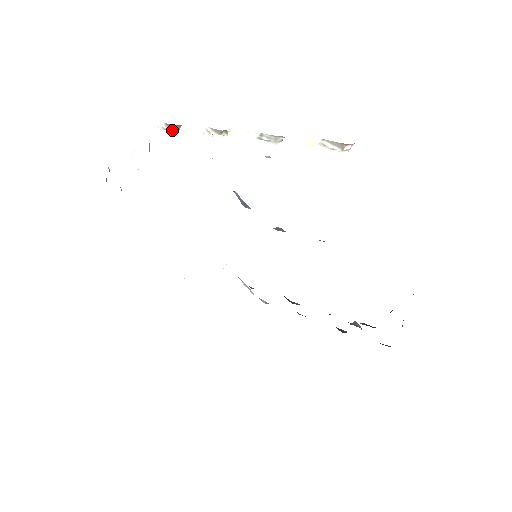
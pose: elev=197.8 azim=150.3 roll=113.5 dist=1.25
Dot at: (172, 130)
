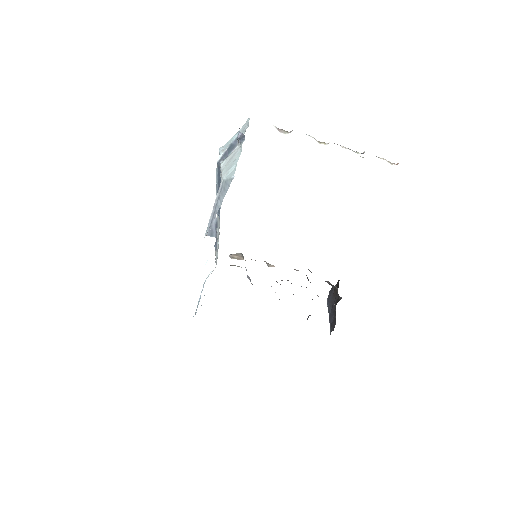
Dot at: occluded
